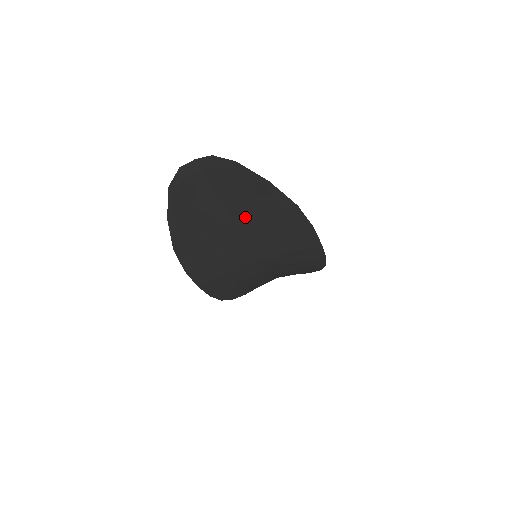
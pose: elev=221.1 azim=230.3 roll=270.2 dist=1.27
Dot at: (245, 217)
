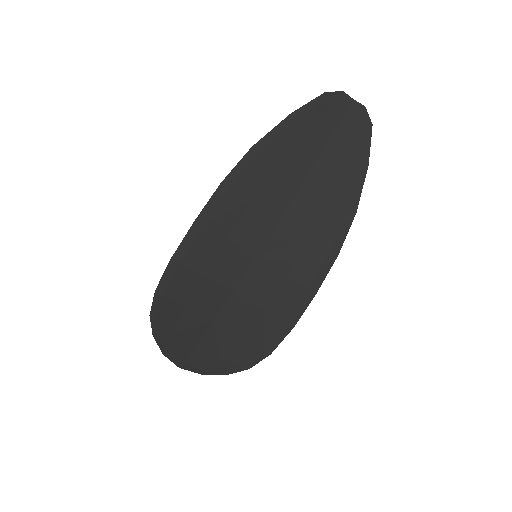
Dot at: (317, 184)
